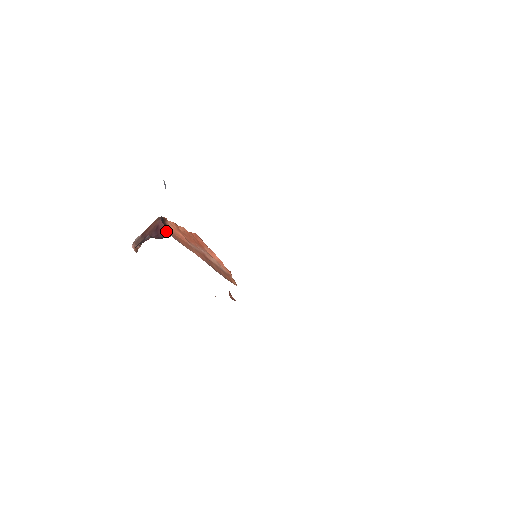
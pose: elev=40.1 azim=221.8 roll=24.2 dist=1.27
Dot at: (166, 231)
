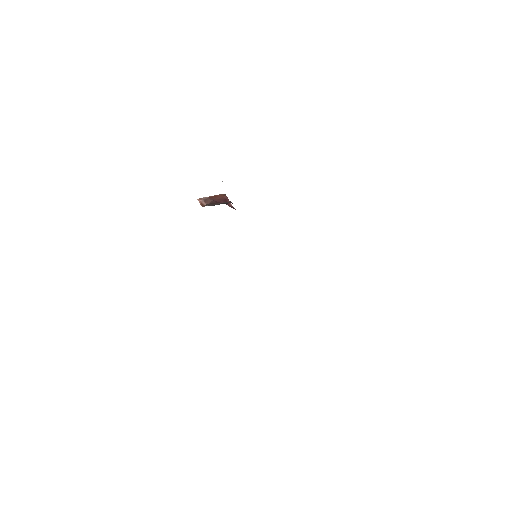
Dot at: occluded
